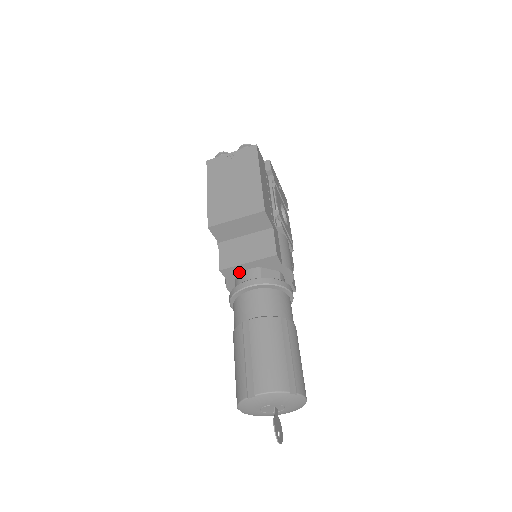
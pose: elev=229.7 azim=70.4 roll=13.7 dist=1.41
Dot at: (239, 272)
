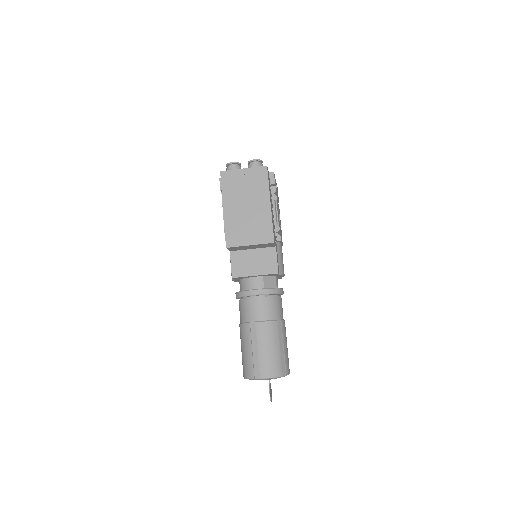
Dot at: (246, 277)
